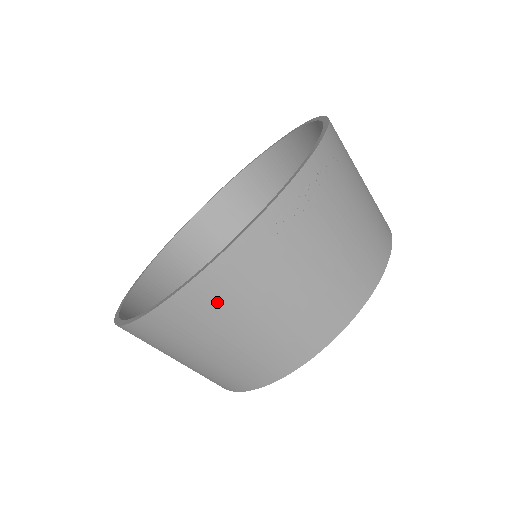
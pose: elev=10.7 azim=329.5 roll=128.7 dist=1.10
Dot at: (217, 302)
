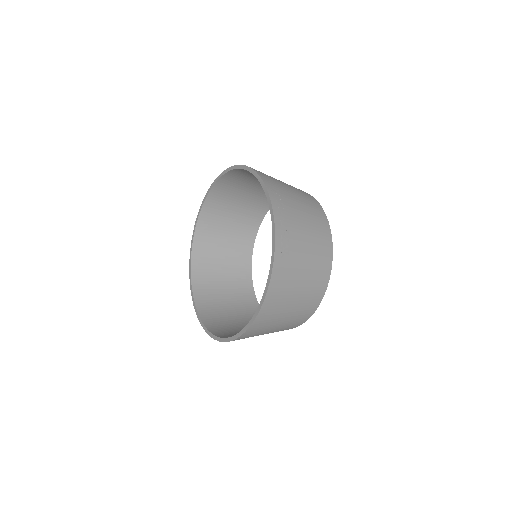
Dot at: (278, 299)
